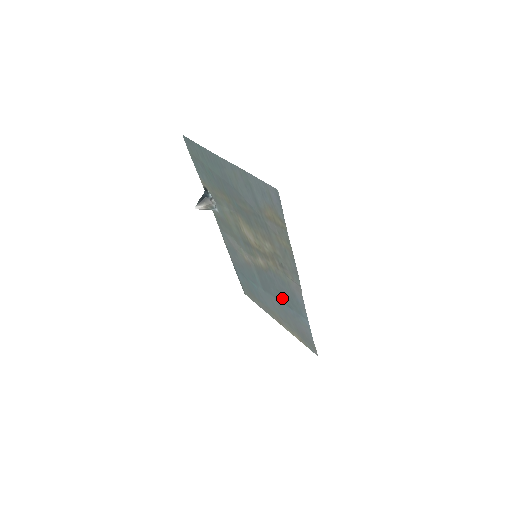
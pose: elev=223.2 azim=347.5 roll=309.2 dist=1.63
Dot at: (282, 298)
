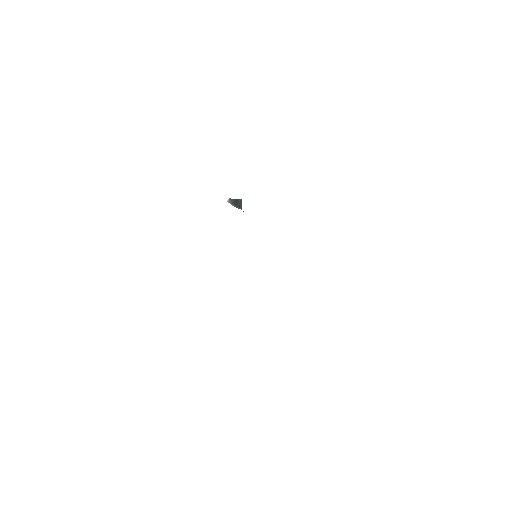
Dot at: occluded
